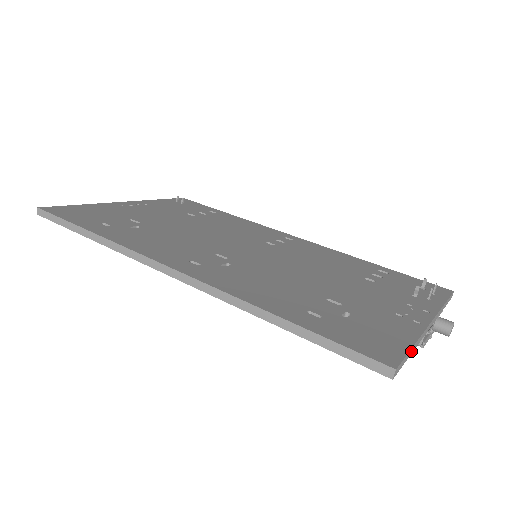
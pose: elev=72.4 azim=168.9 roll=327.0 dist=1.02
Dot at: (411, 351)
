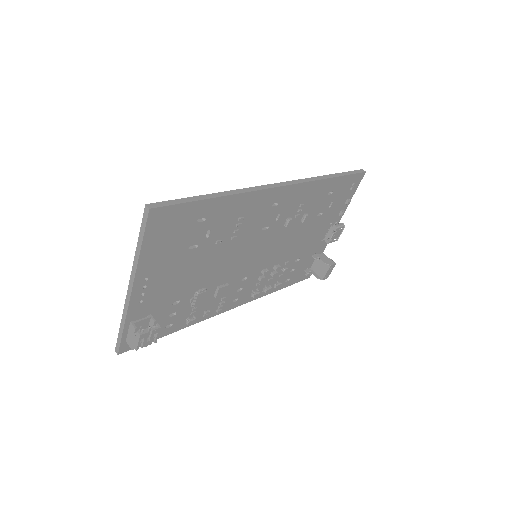
Dot at: (351, 195)
